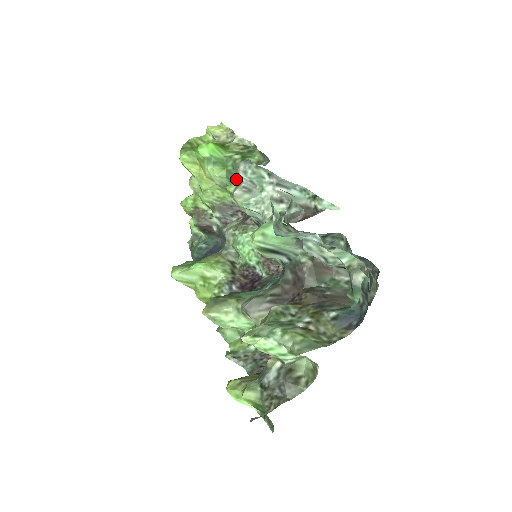
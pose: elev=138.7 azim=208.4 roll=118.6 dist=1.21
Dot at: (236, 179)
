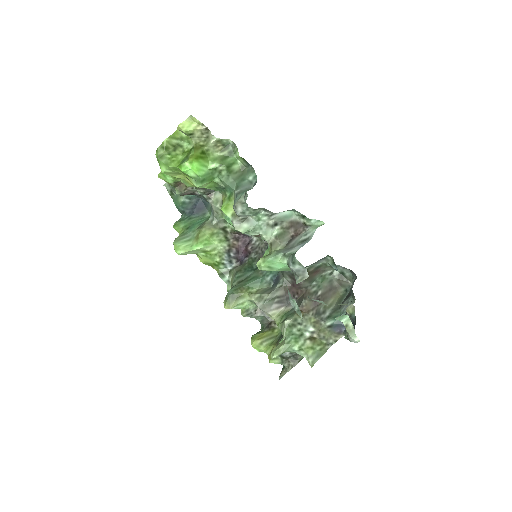
Dot at: (226, 193)
